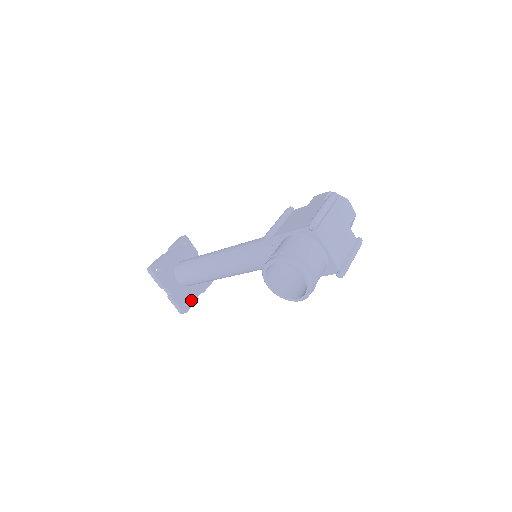
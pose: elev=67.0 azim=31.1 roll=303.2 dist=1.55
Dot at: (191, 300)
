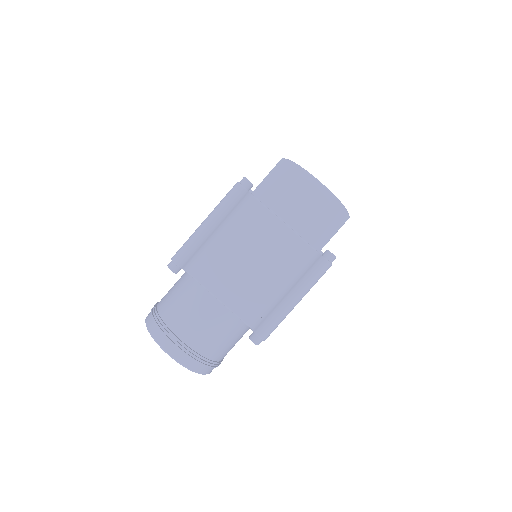
Dot at: occluded
